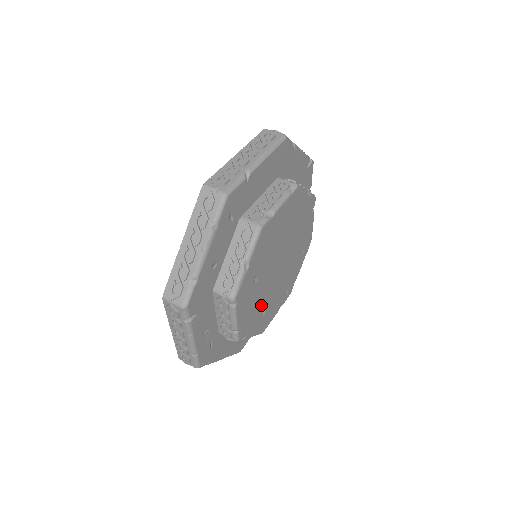
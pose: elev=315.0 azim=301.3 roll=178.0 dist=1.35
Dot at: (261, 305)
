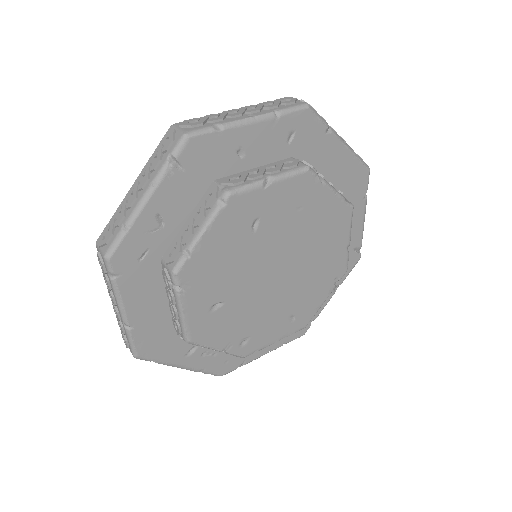
Dot at: (225, 284)
